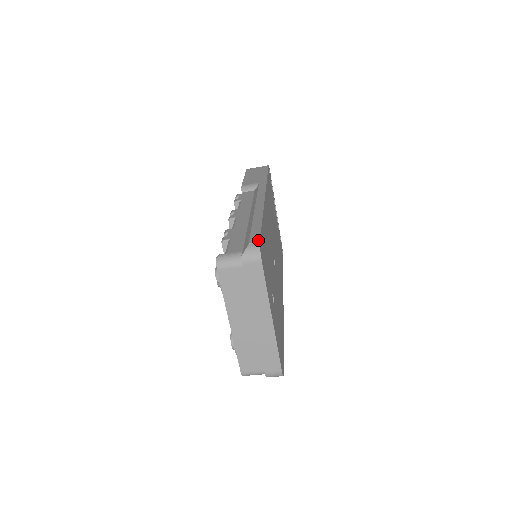
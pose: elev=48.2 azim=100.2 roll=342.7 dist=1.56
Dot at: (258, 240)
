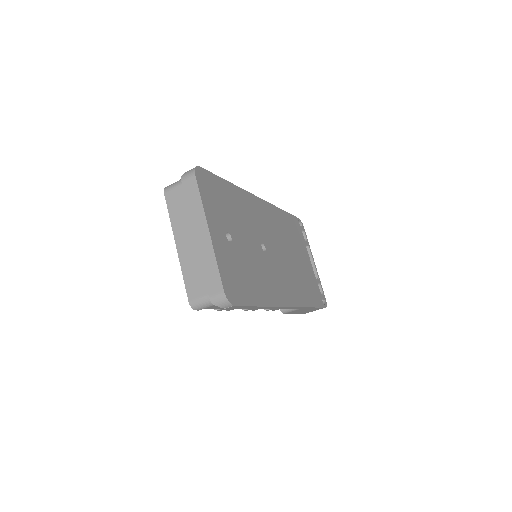
Dot at: (199, 167)
